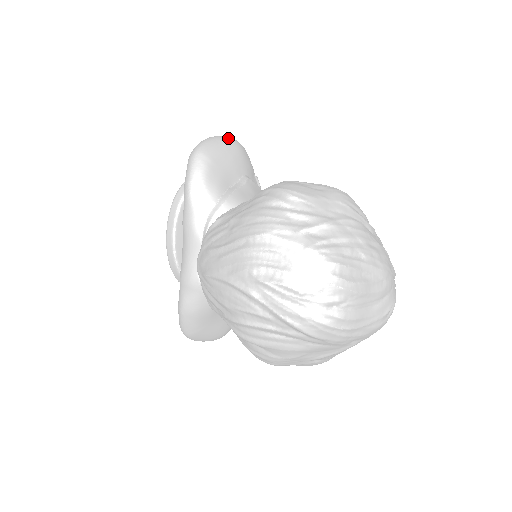
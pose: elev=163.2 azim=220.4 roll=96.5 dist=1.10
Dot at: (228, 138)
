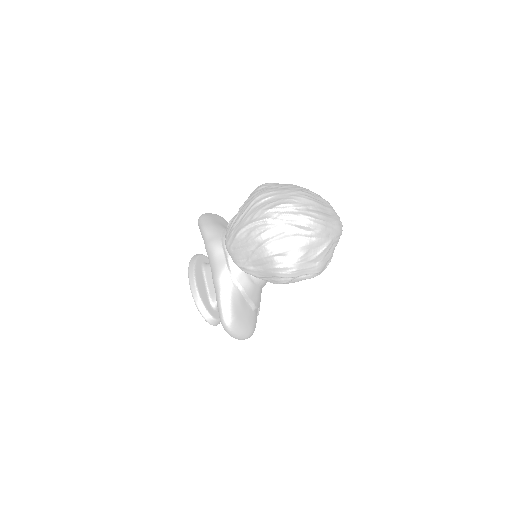
Dot at: occluded
